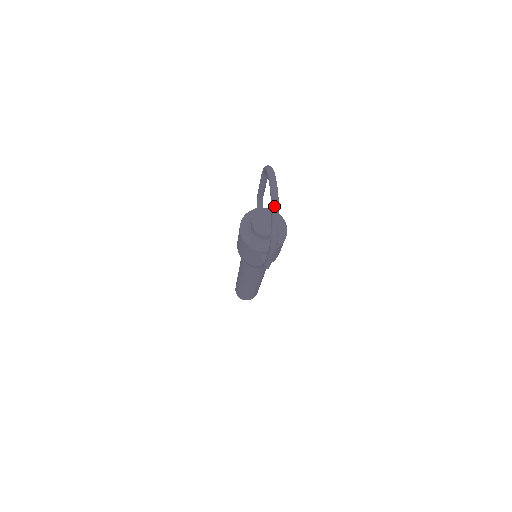
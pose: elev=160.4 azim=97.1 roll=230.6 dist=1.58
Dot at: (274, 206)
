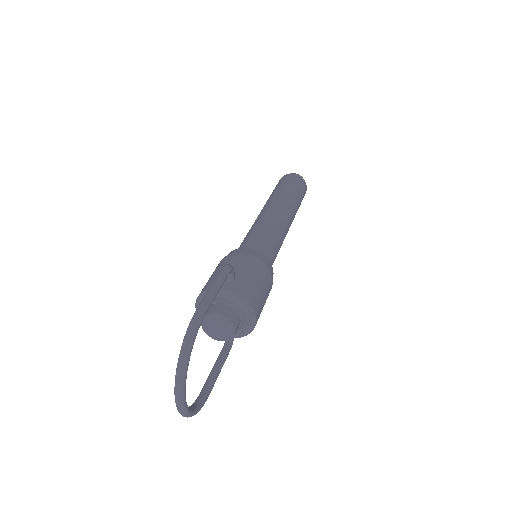
Dot at: occluded
